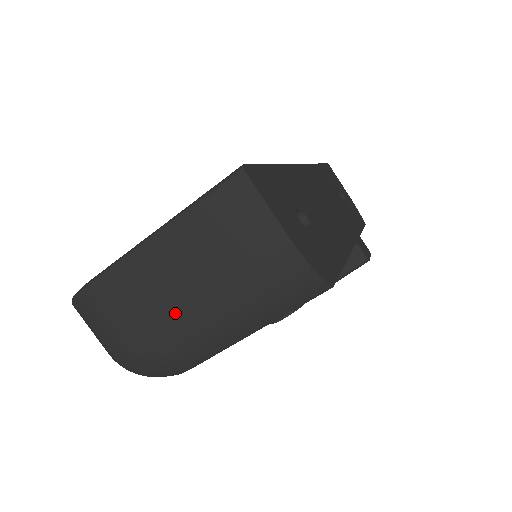
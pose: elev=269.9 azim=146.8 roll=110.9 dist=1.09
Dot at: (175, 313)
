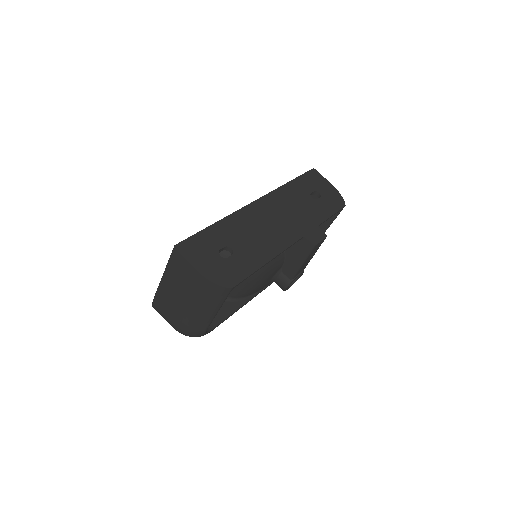
Dot at: (182, 310)
